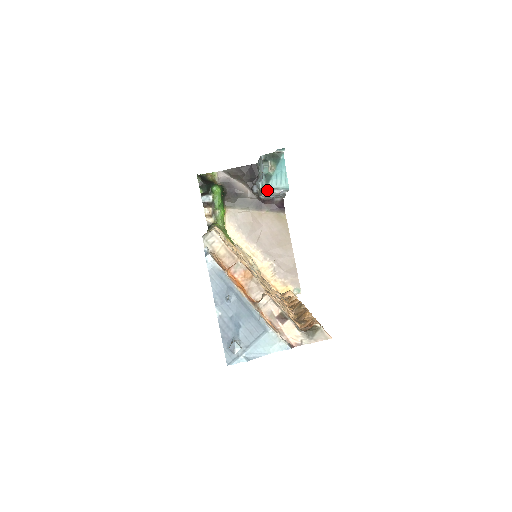
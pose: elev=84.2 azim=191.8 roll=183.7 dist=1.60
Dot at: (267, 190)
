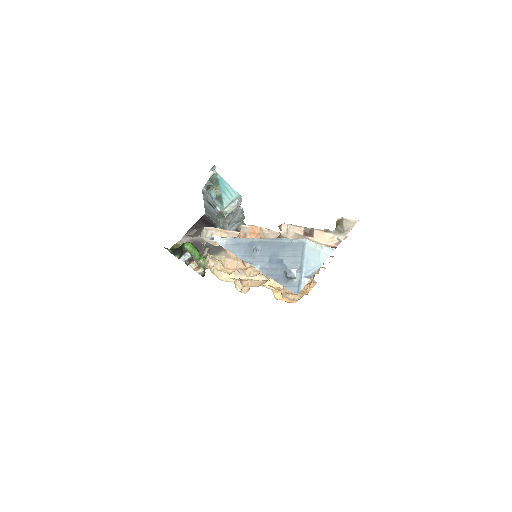
Dot at: (226, 208)
